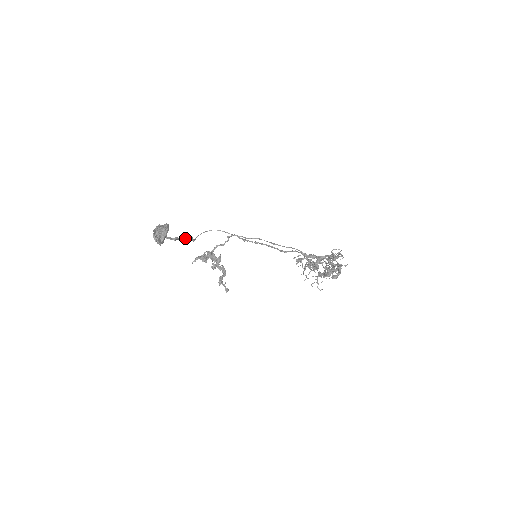
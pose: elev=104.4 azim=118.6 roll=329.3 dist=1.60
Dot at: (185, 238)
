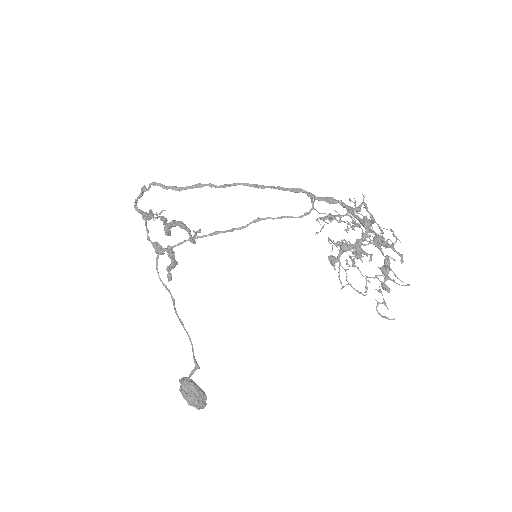
Dot at: (189, 338)
